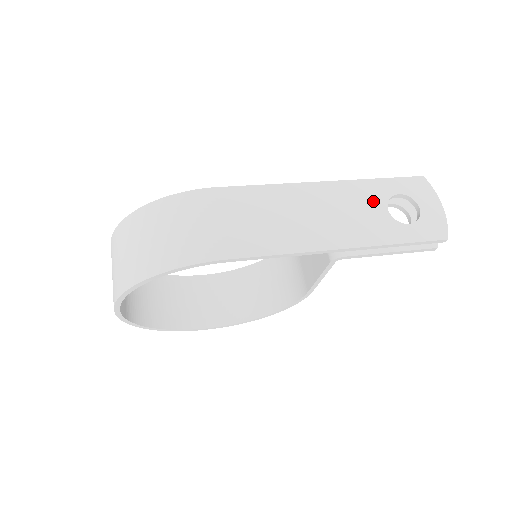
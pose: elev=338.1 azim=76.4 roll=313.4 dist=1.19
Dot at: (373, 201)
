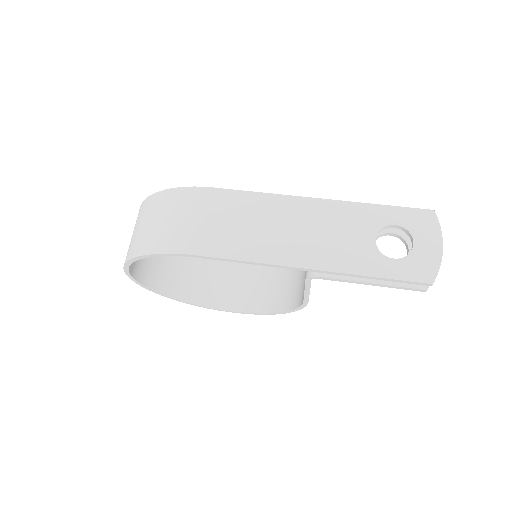
Dot at: (363, 227)
